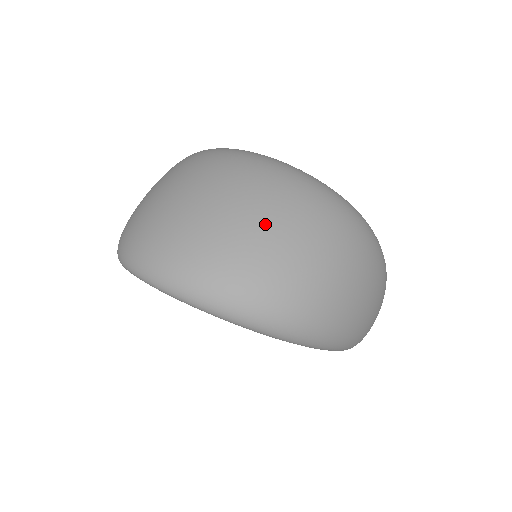
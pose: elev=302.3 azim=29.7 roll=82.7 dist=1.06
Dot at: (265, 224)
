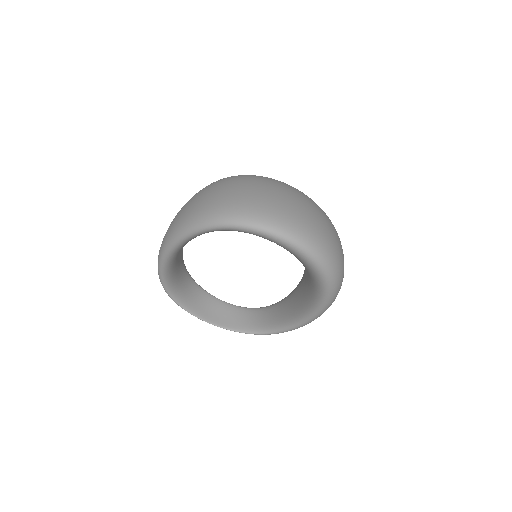
Dot at: (325, 218)
